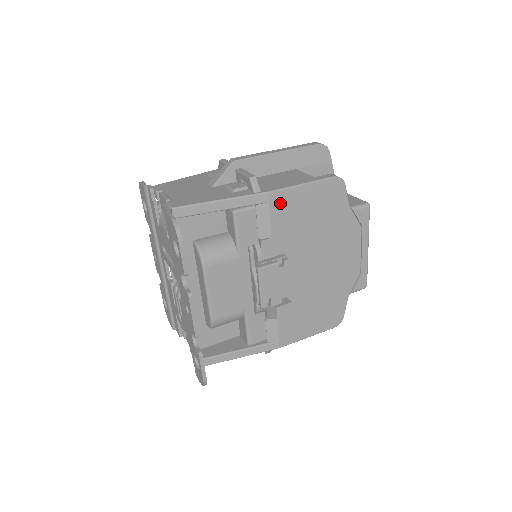
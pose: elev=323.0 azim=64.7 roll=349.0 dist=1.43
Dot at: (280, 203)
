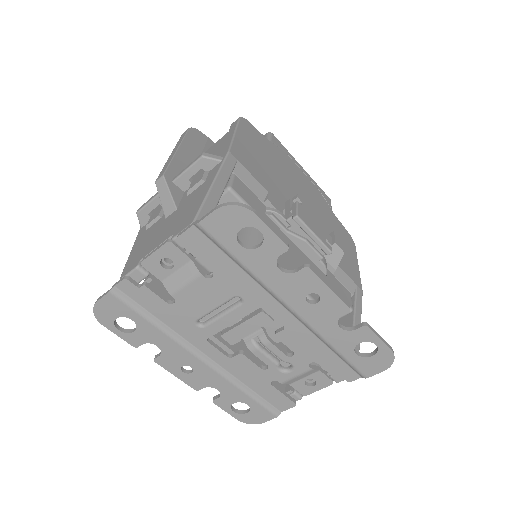
Dot at: (242, 157)
